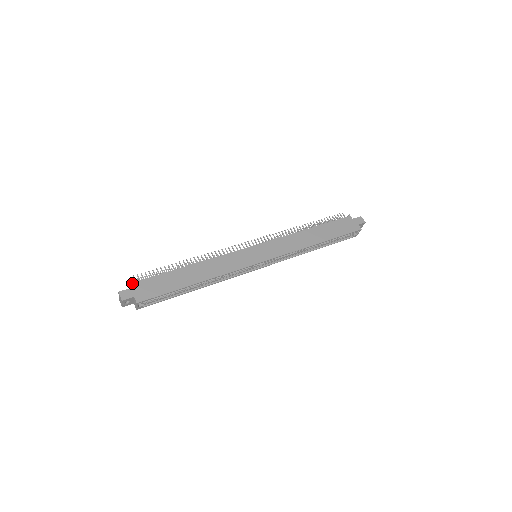
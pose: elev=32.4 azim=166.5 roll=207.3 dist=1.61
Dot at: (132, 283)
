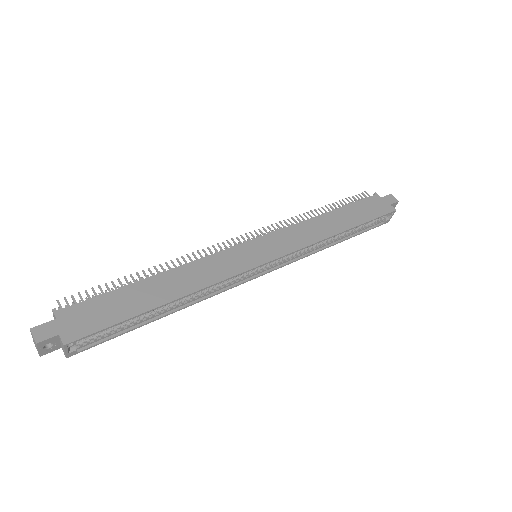
Dot at: (55, 312)
